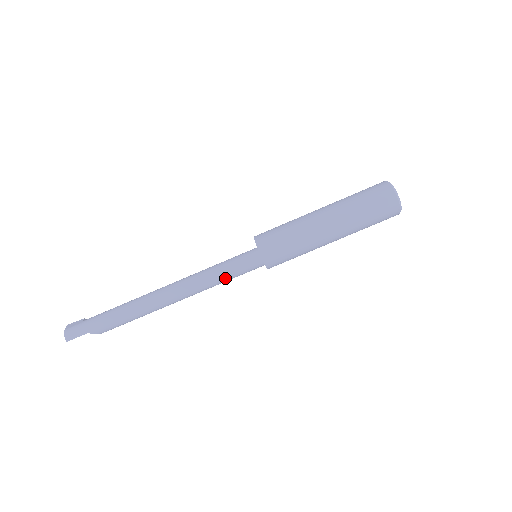
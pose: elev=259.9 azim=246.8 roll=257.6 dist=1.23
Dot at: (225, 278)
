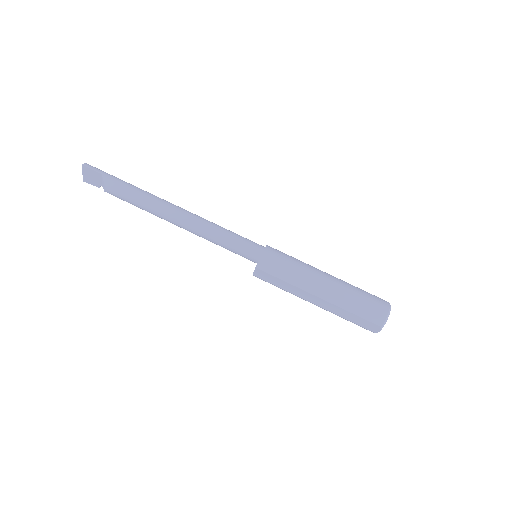
Dot at: (227, 236)
